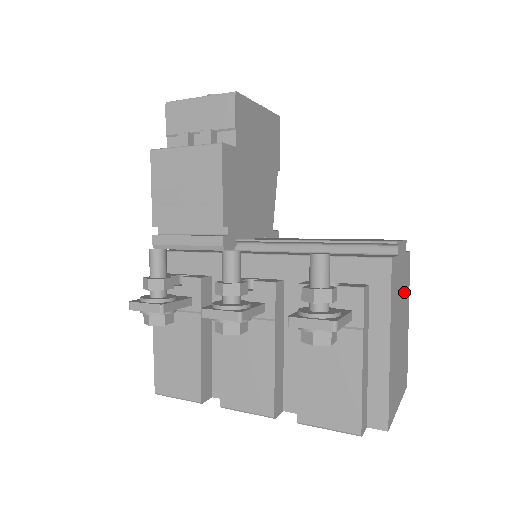
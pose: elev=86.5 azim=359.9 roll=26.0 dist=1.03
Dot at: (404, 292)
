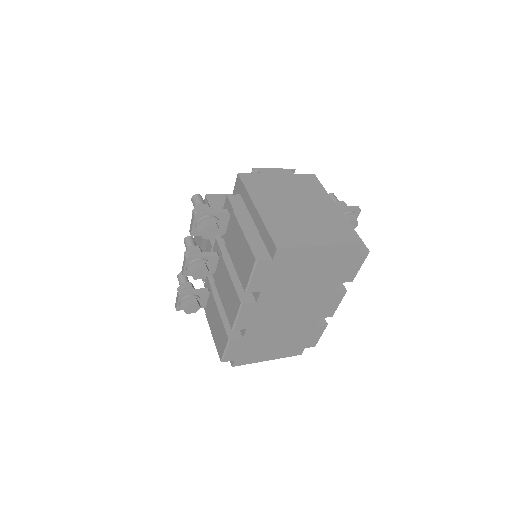
Dot at: (302, 191)
